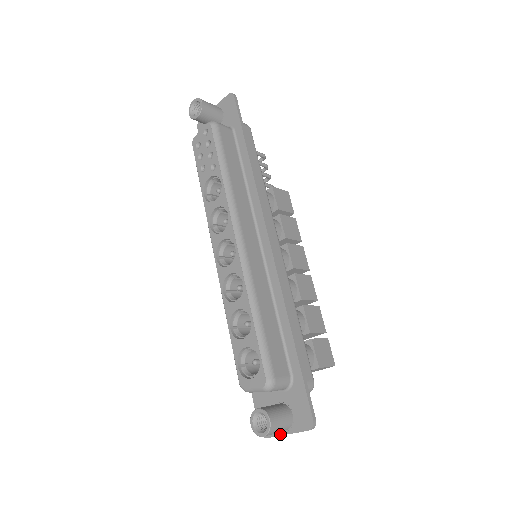
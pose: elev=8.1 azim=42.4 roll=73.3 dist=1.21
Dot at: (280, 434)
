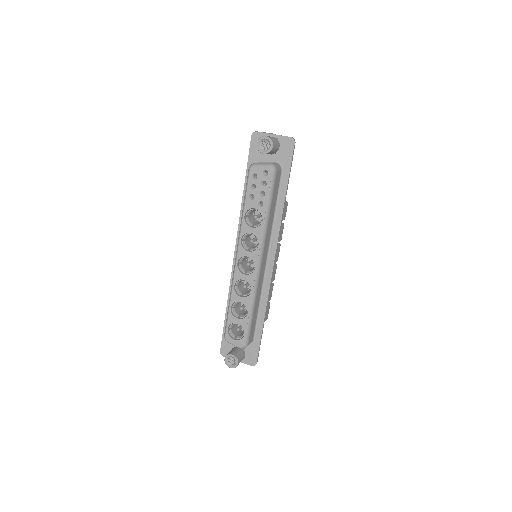
Dot at: occluded
